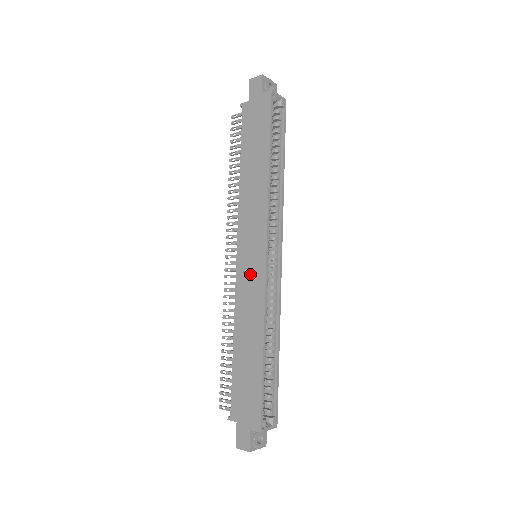
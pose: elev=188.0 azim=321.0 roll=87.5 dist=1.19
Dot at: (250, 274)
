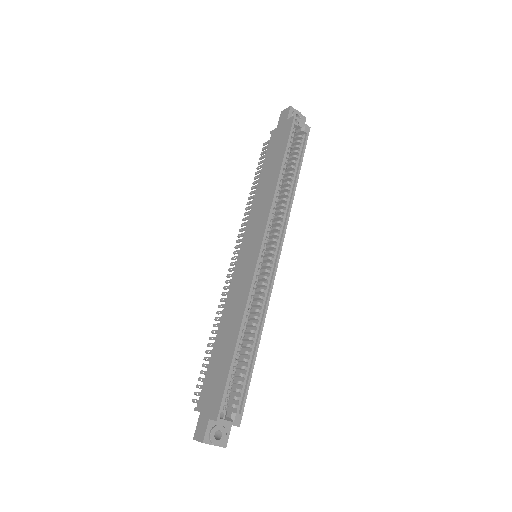
Dot at: (244, 268)
